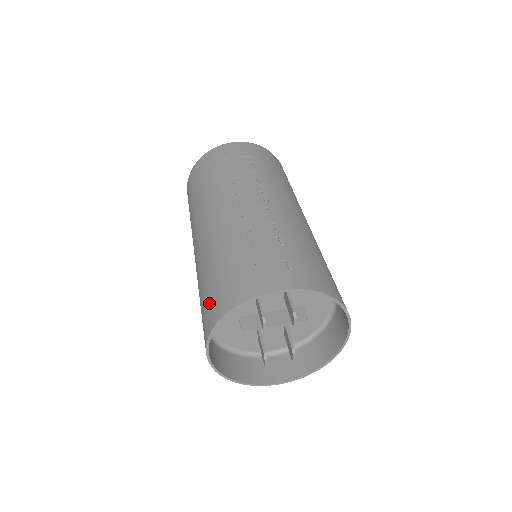
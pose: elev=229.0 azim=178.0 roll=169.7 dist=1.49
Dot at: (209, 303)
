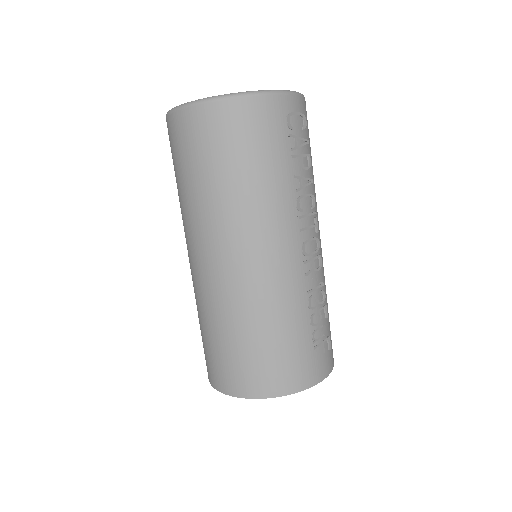
Dot at: (259, 369)
